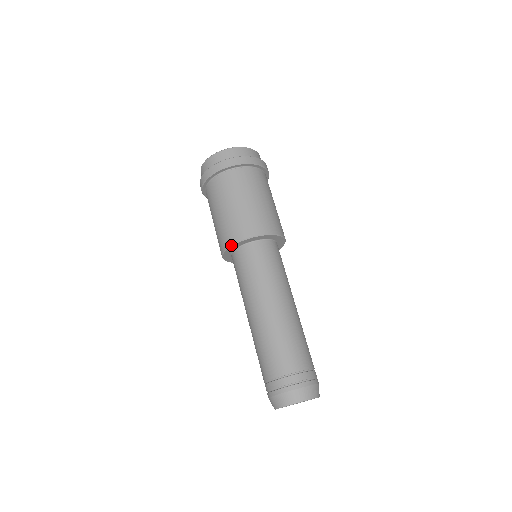
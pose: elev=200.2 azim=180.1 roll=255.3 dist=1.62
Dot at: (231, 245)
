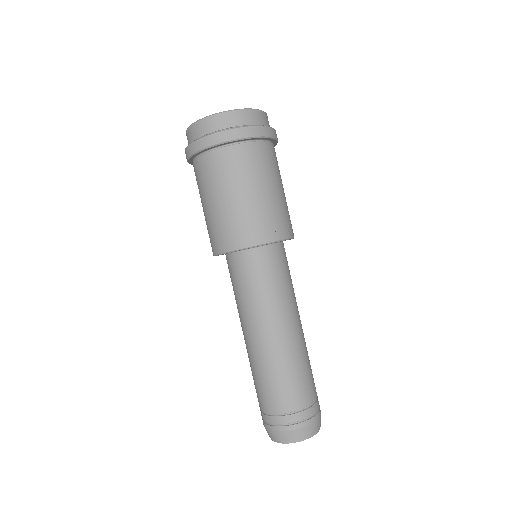
Dot at: (224, 253)
